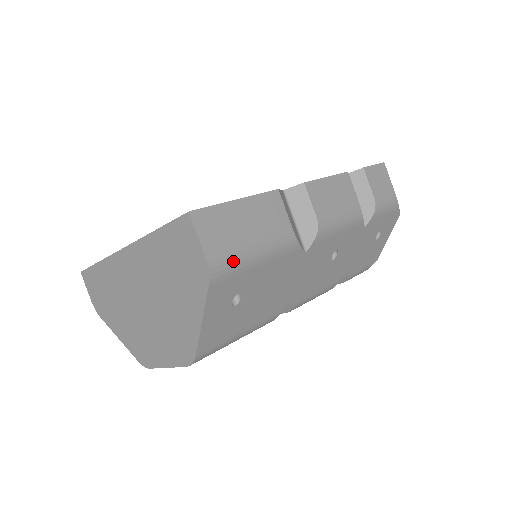
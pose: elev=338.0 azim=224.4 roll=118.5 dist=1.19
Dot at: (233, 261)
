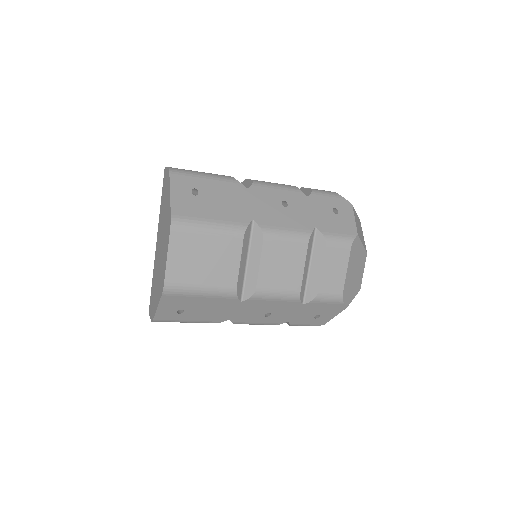
Dot at: (185, 171)
